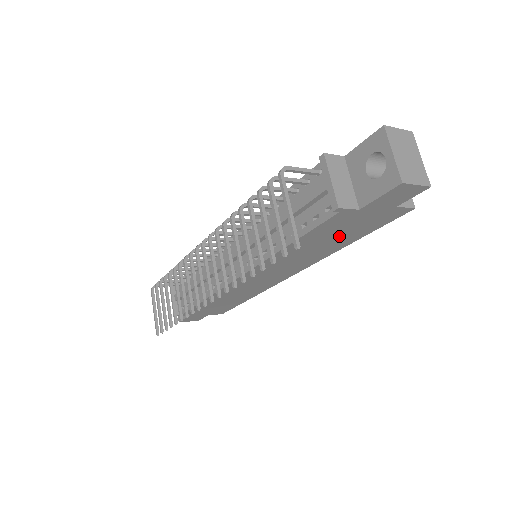
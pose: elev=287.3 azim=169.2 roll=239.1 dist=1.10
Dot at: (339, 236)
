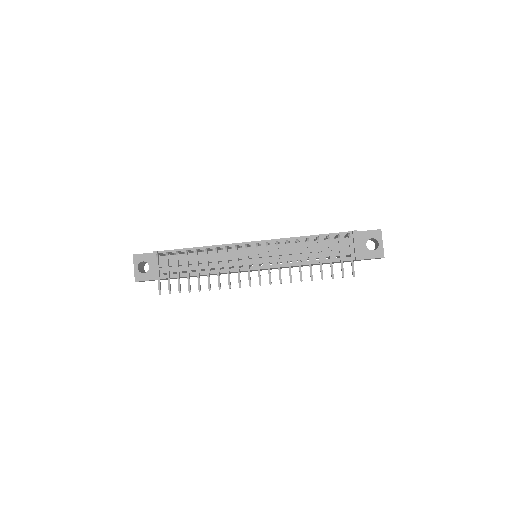
Dot at: occluded
